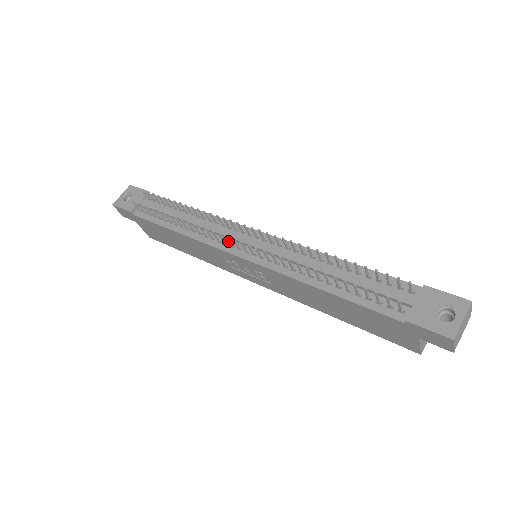
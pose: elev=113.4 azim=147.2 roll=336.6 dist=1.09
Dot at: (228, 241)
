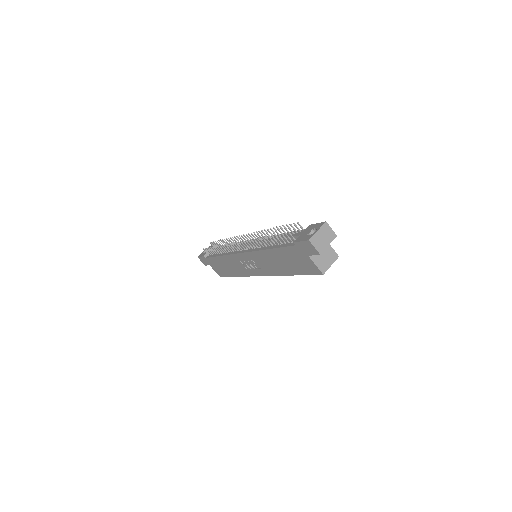
Dot at: (236, 246)
